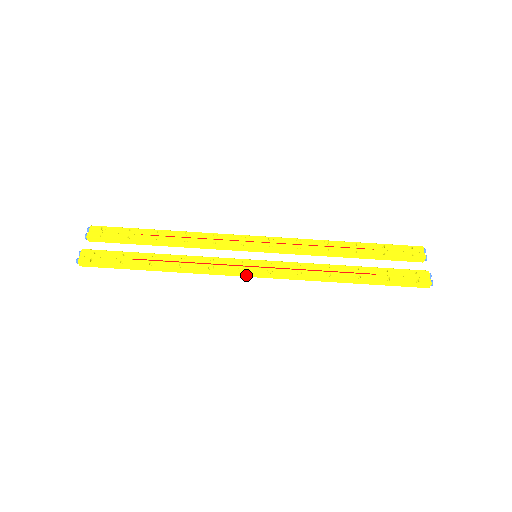
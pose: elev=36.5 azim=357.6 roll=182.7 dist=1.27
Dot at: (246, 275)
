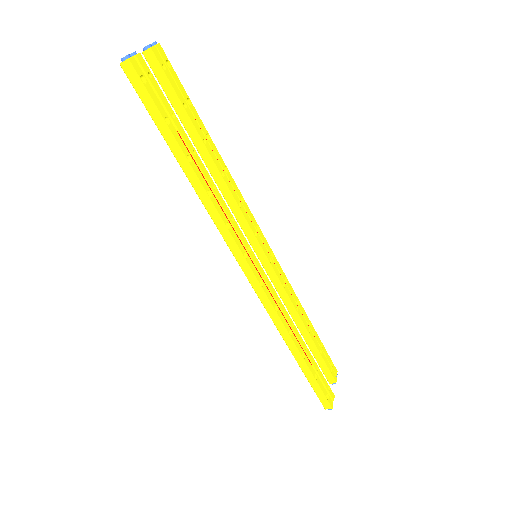
Dot at: (243, 265)
